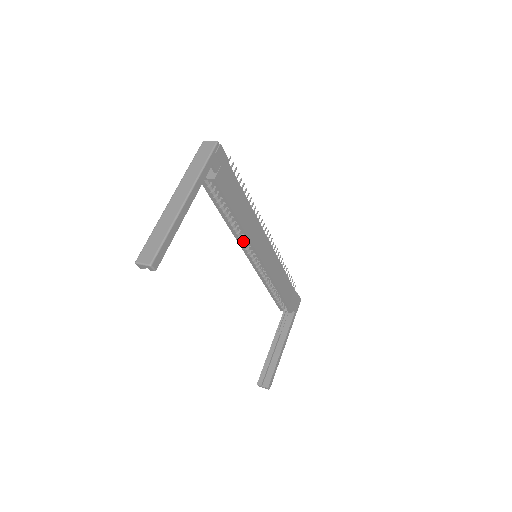
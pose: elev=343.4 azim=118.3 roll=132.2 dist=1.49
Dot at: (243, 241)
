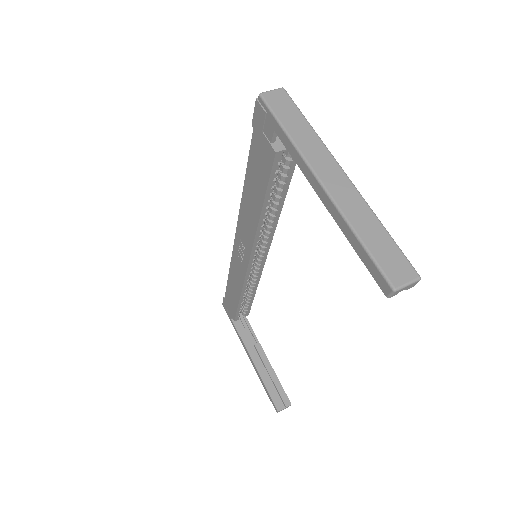
Dot at: (259, 239)
